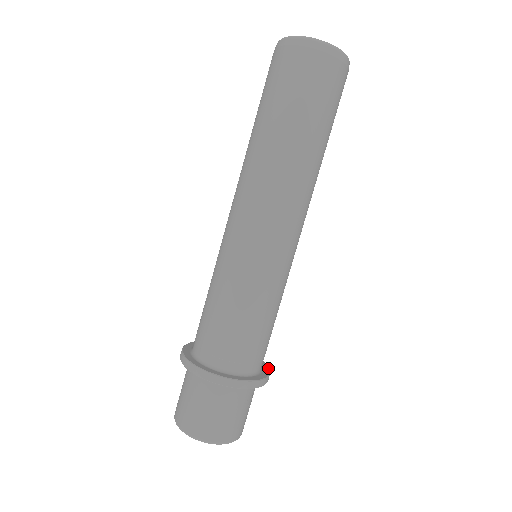
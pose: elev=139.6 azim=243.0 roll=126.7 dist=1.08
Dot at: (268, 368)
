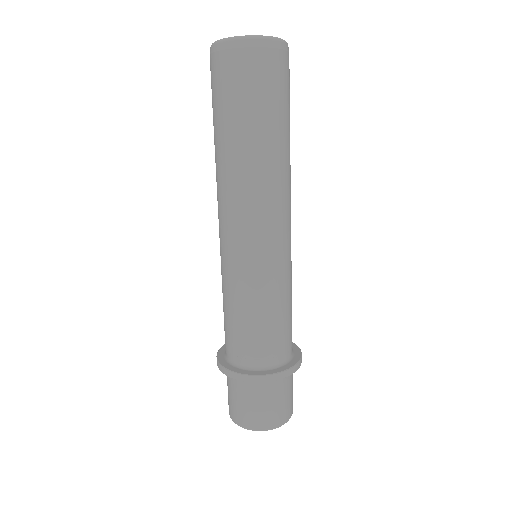
Dot at: occluded
